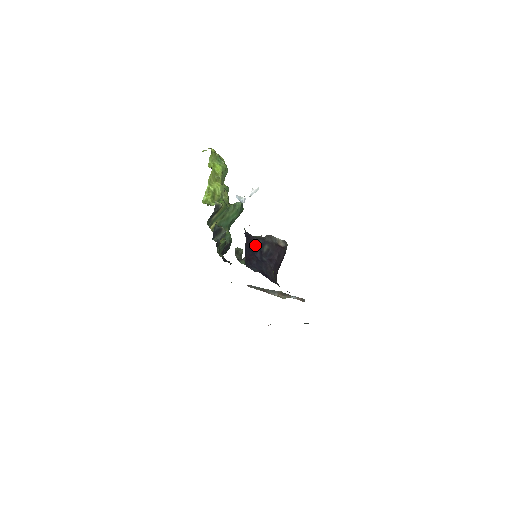
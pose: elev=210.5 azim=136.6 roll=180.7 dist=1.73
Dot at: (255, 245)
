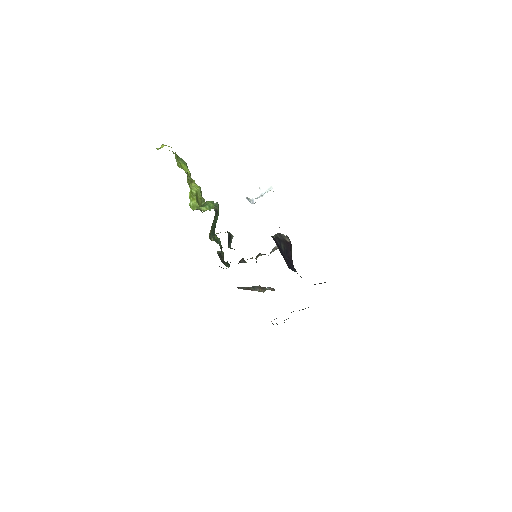
Dot at: (279, 246)
